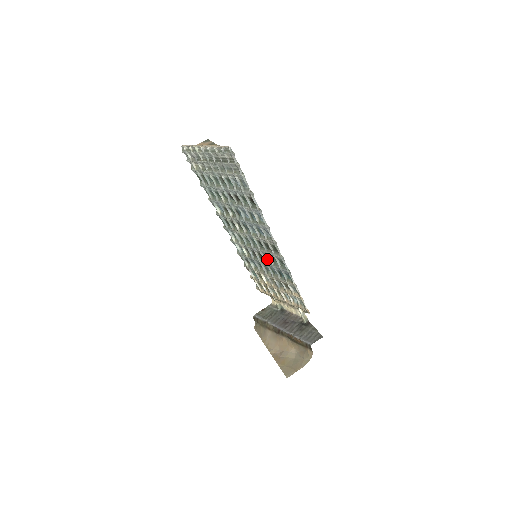
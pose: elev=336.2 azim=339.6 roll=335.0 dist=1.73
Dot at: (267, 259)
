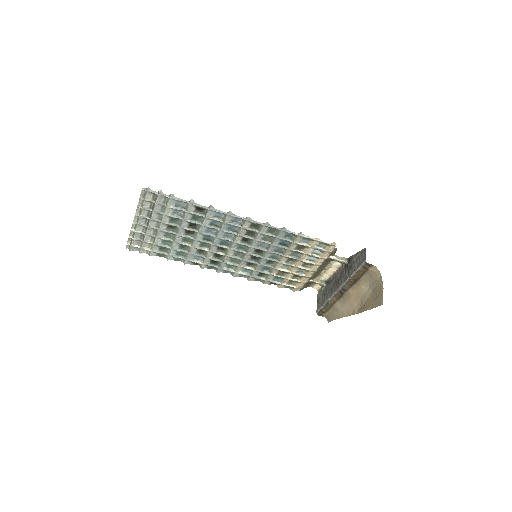
Dot at: (264, 247)
